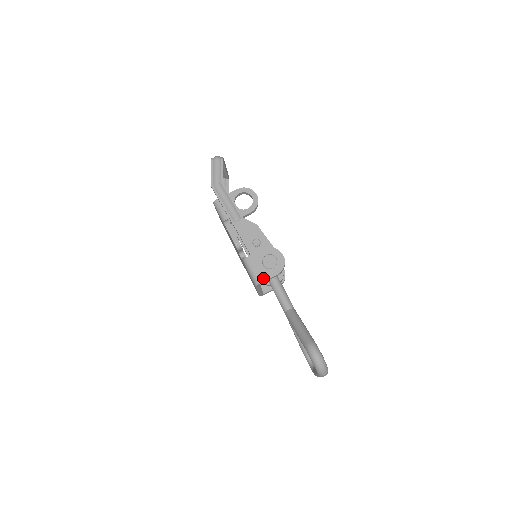
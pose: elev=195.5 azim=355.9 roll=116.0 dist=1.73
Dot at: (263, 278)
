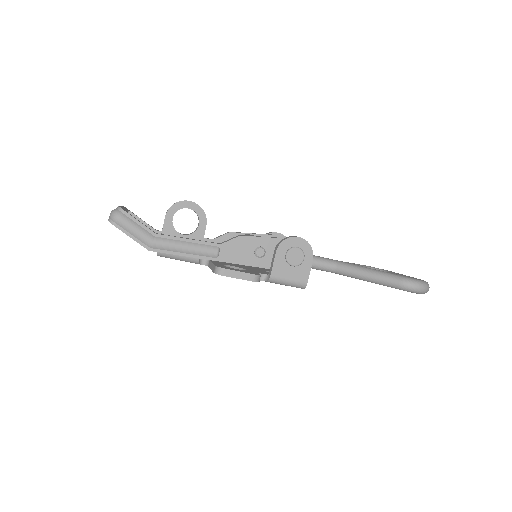
Dot at: (305, 277)
